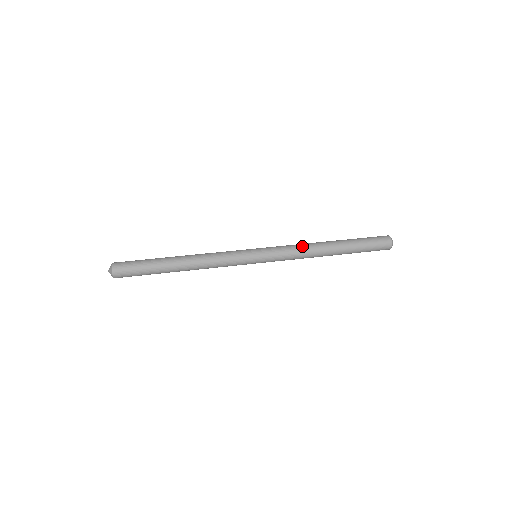
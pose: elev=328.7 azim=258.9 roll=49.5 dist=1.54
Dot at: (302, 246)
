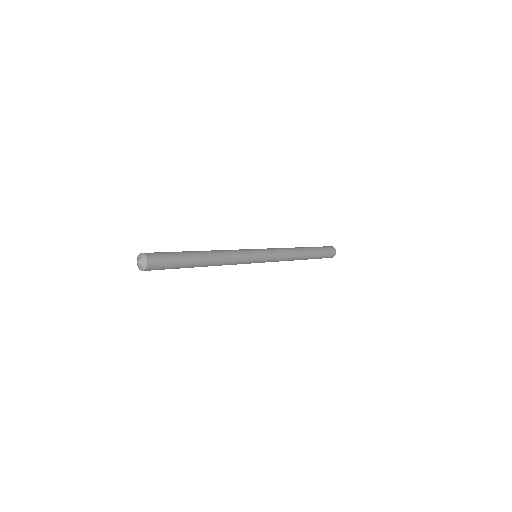
Dot at: occluded
